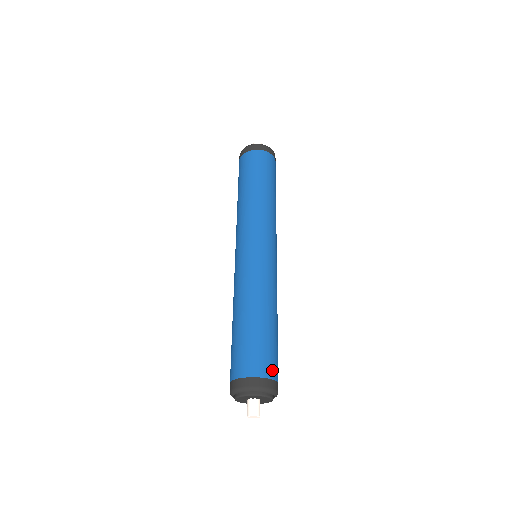
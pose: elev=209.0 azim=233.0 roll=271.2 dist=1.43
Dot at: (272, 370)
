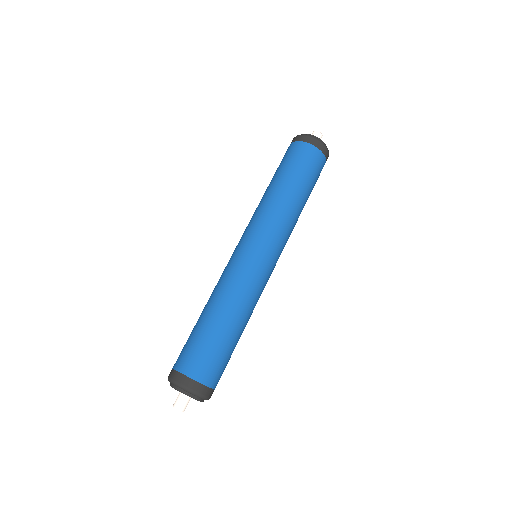
Dot at: (205, 374)
